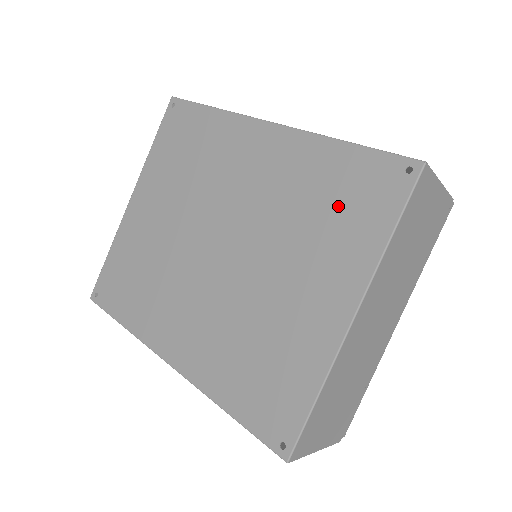
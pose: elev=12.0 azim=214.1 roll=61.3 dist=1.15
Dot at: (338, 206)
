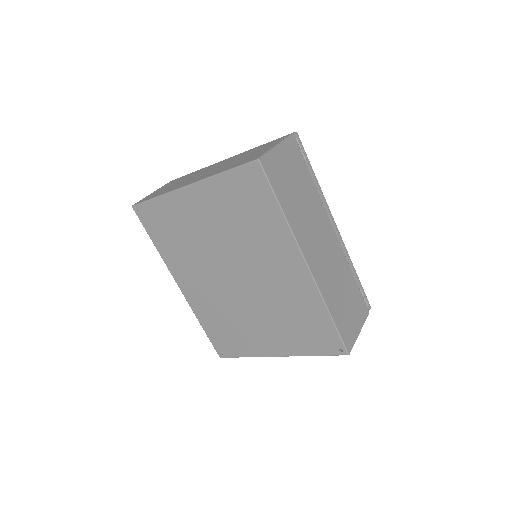
Dot at: (304, 329)
